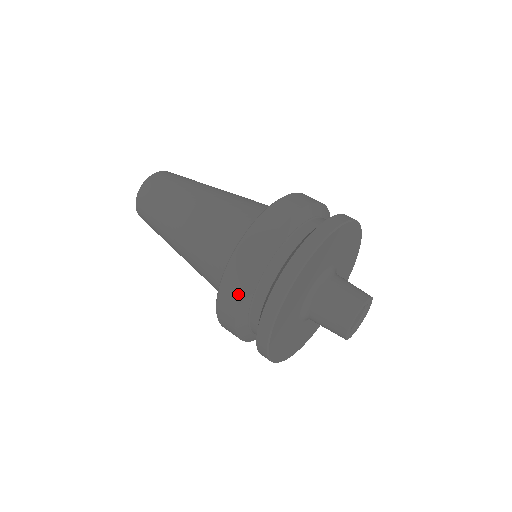
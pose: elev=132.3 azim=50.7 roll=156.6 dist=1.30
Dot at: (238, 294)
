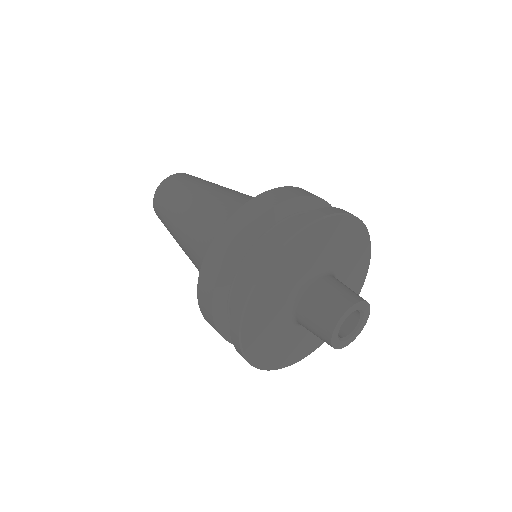
Dot at: (214, 281)
